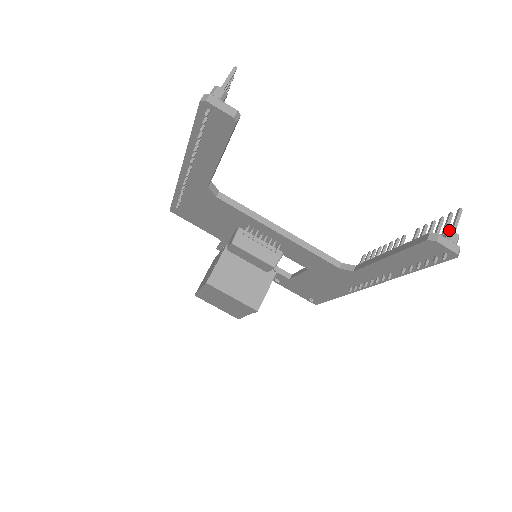
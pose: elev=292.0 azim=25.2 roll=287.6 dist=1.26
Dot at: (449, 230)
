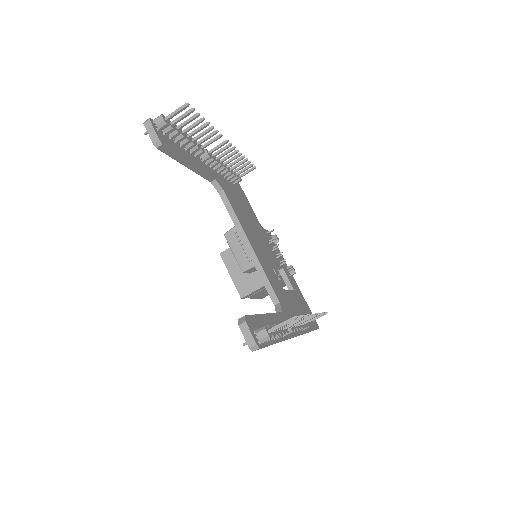
Dot at: (265, 326)
